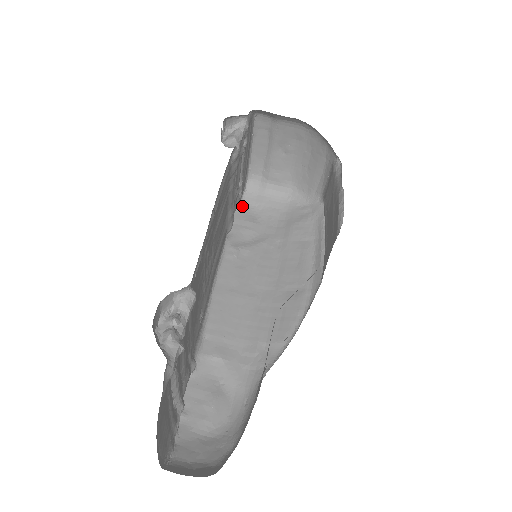
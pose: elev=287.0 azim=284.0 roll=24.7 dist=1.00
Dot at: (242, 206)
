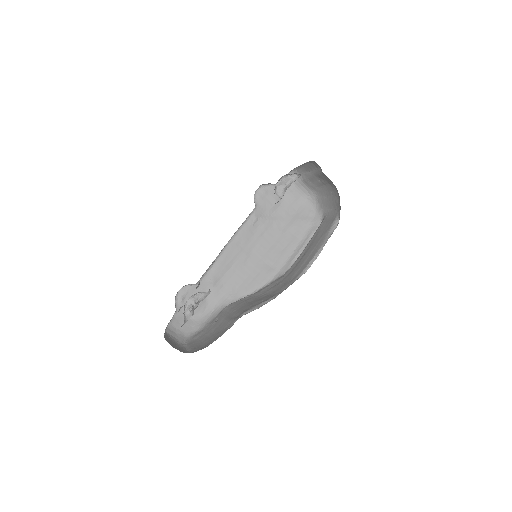
Dot at: occluded
